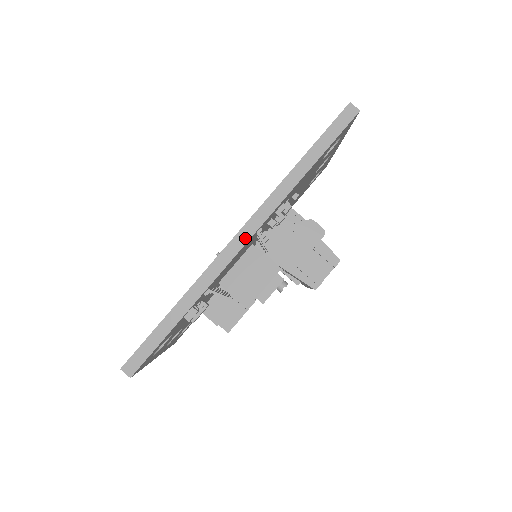
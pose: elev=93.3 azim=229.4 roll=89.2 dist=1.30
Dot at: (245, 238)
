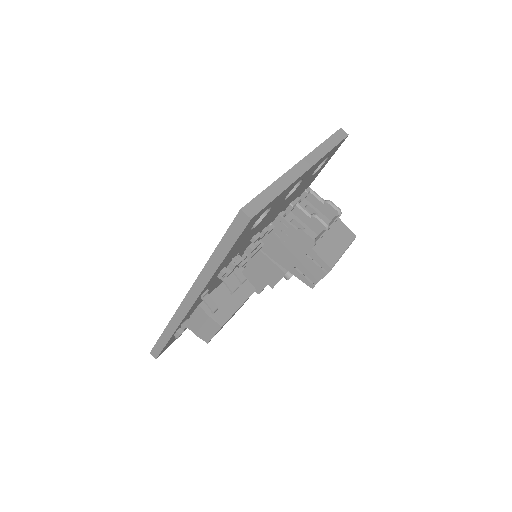
Dot at: (190, 303)
